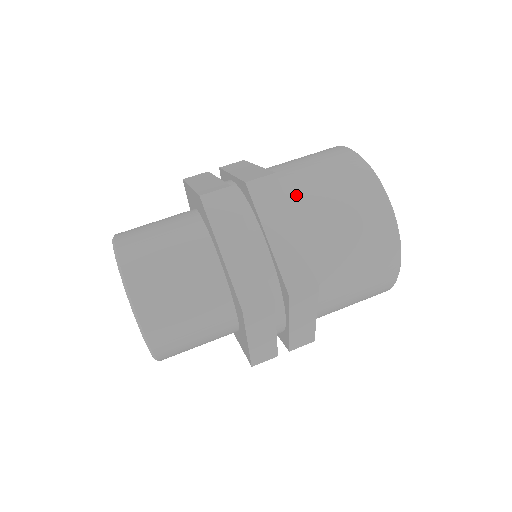
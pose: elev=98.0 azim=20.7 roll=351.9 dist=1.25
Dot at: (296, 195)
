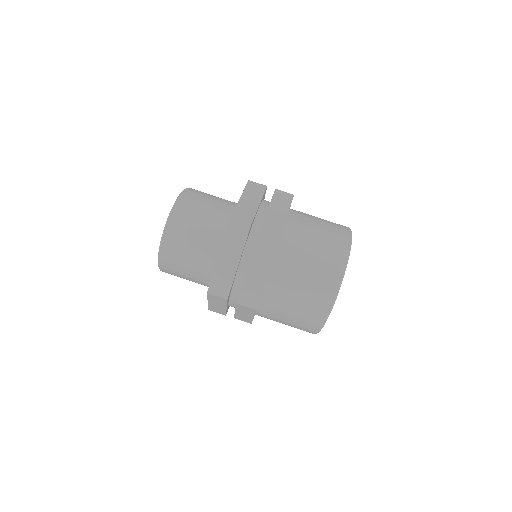
Dot at: (286, 254)
